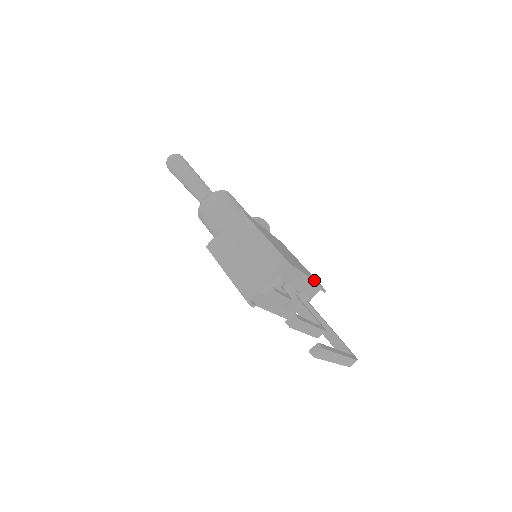
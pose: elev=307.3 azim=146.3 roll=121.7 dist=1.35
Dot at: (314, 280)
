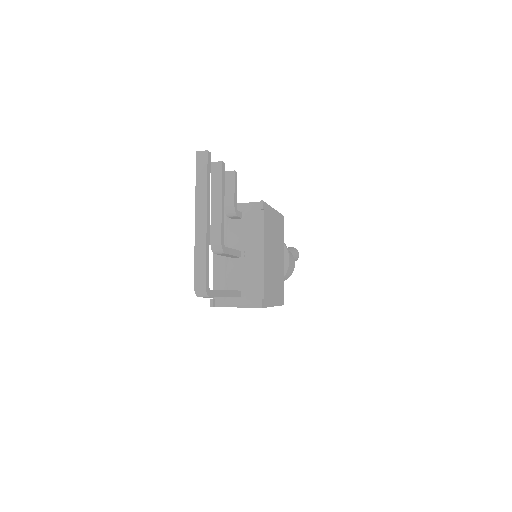
Dot at: (265, 280)
